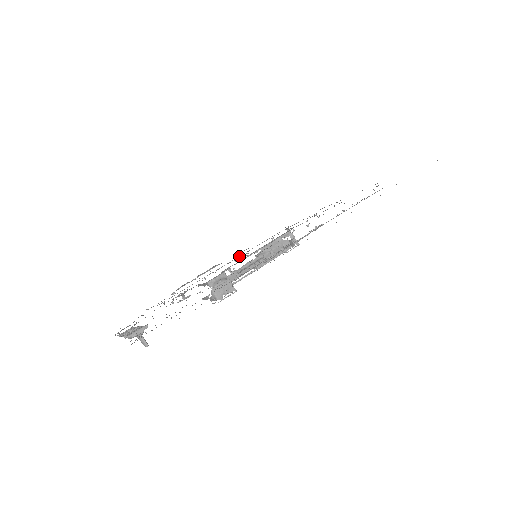
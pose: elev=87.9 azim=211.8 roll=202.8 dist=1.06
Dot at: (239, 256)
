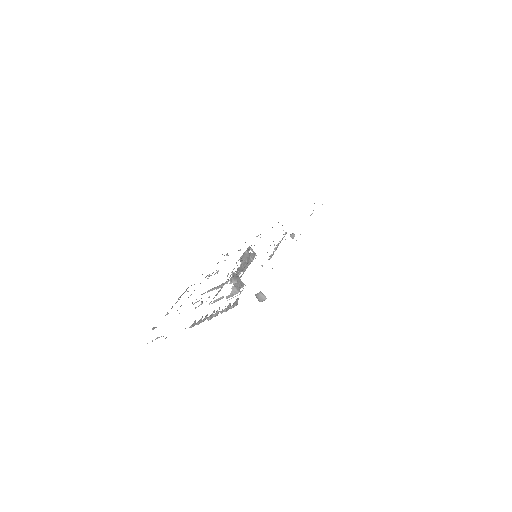
Dot at: (206, 276)
